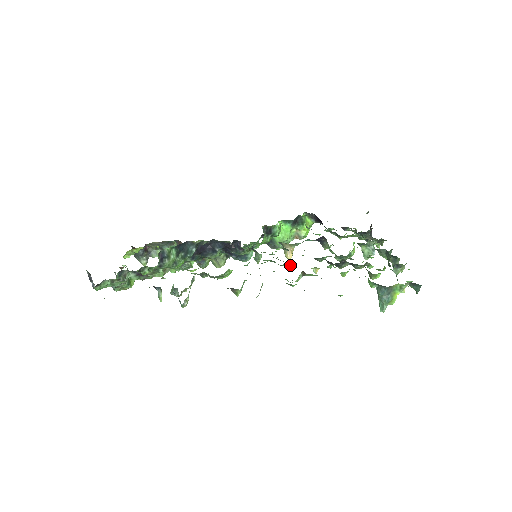
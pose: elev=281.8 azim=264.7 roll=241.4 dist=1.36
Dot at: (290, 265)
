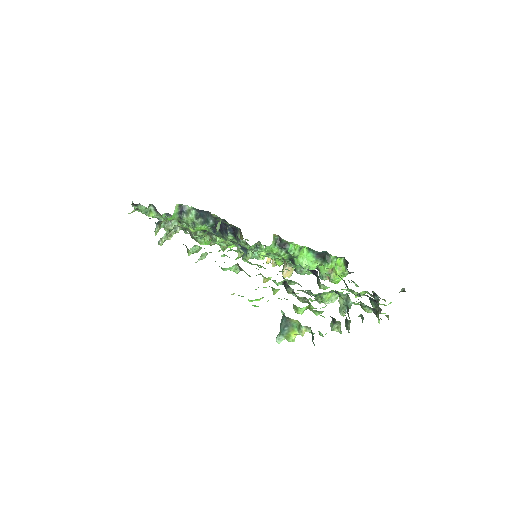
Dot at: (245, 260)
